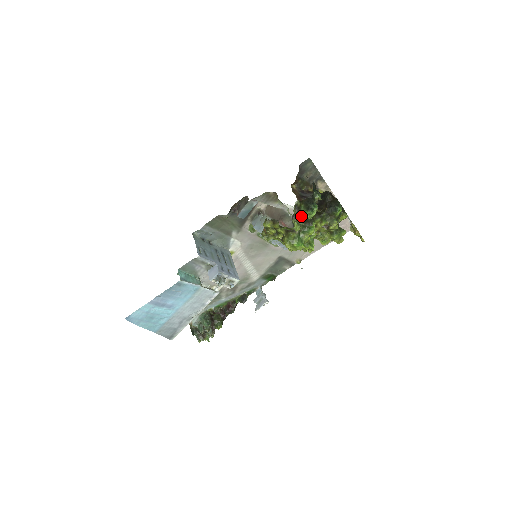
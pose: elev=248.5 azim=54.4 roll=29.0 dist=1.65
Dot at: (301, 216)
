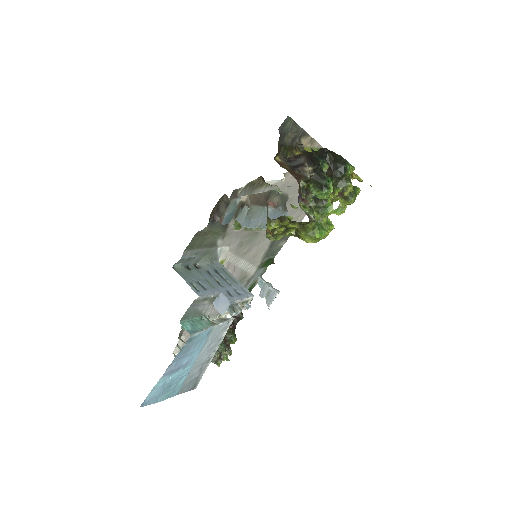
Dot at: occluded
